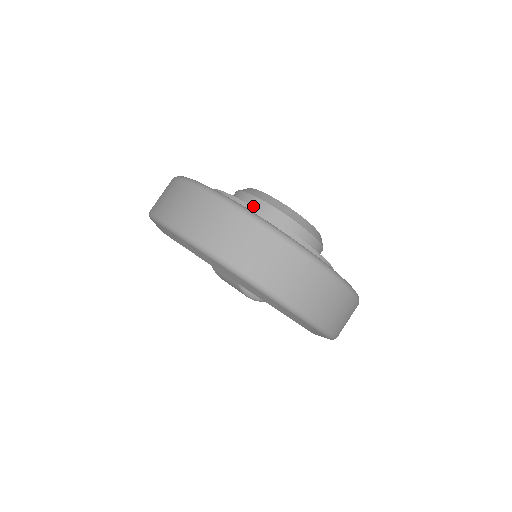
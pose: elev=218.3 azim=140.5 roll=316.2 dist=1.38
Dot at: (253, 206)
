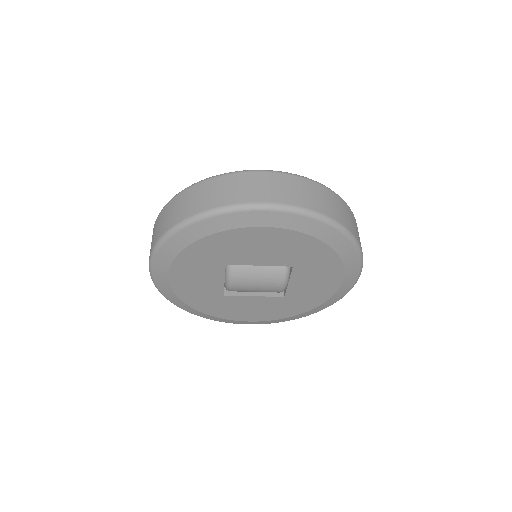
Dot at: occluded
